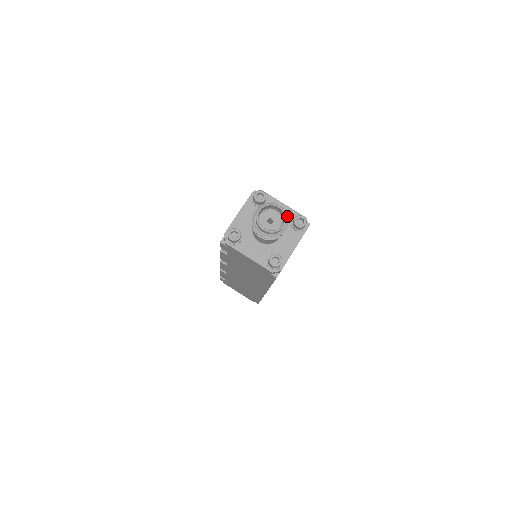
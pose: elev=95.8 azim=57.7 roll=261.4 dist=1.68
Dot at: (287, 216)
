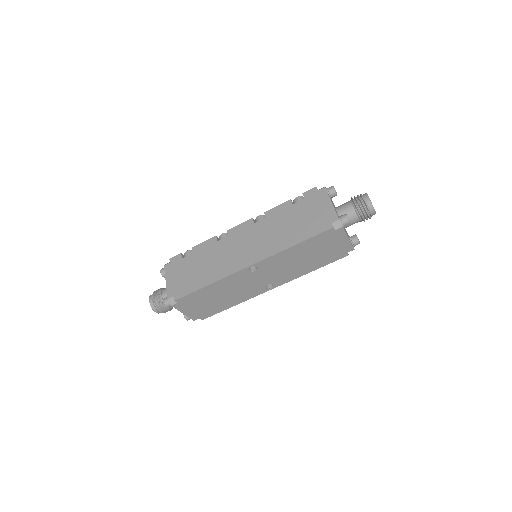
Dot at: (370, 218)
